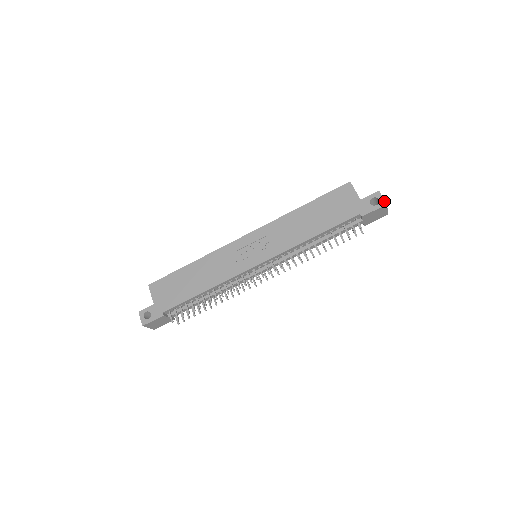
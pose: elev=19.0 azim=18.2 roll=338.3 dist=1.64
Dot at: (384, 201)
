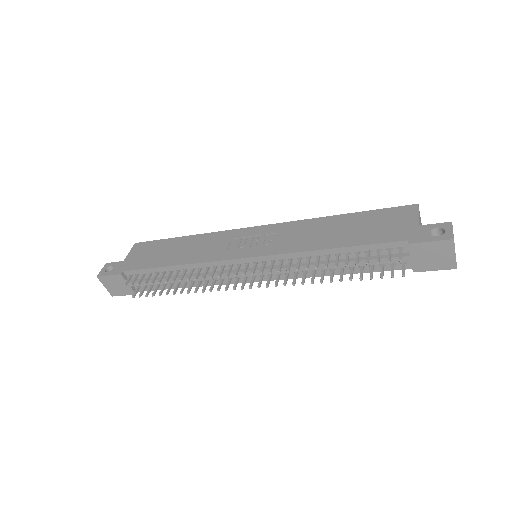
Dot at: (452, 234)
